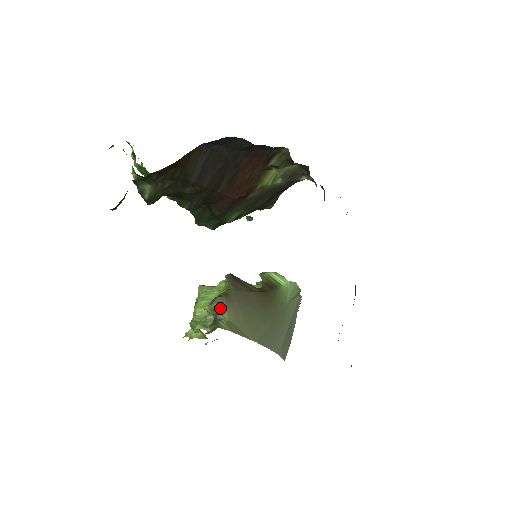
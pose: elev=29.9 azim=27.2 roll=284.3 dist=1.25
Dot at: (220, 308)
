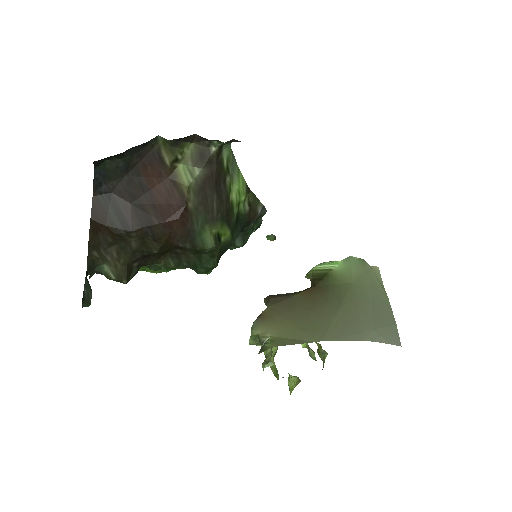
Dot at: (259, 331)
